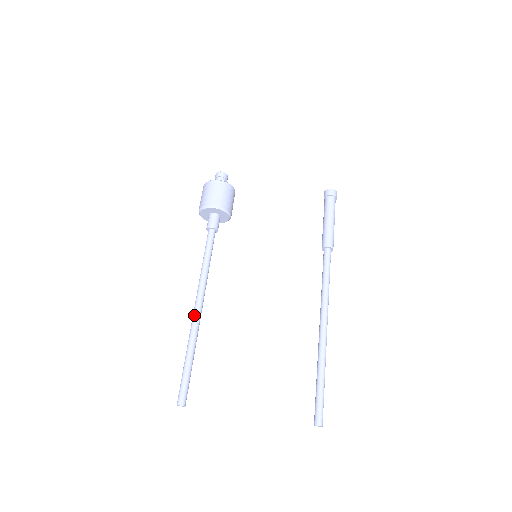
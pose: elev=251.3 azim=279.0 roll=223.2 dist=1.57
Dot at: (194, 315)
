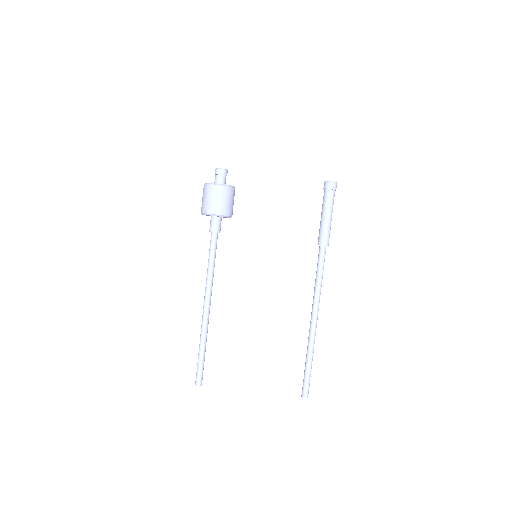
Dot at: (203, 315)
